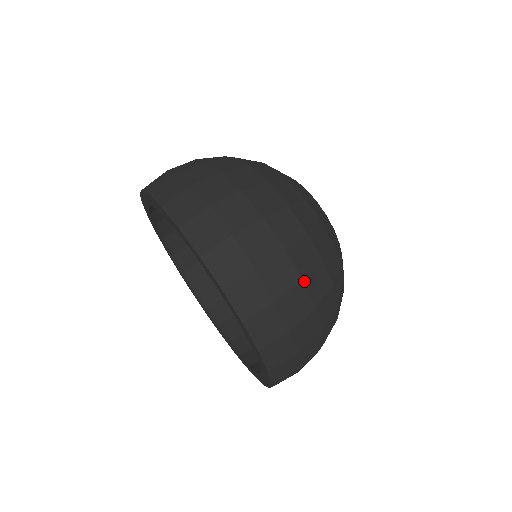
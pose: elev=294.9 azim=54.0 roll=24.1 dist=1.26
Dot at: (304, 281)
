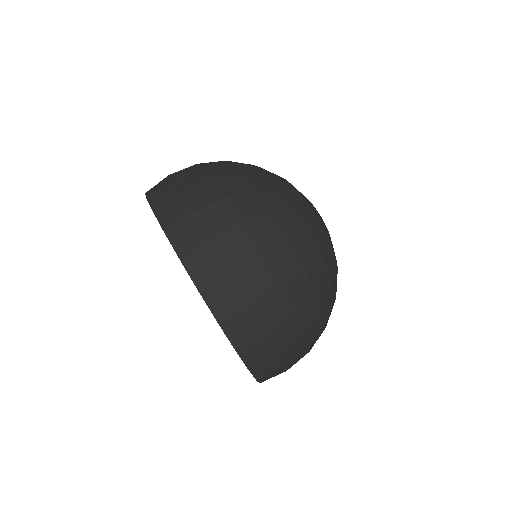
Dot at: (244, 225)
